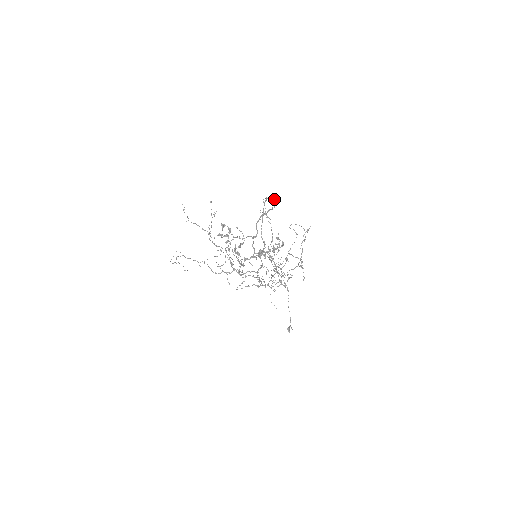
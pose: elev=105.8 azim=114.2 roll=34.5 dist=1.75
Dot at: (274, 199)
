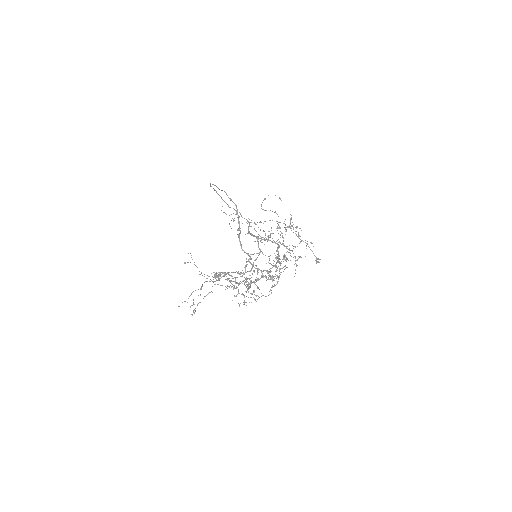
Dot at: occluded
